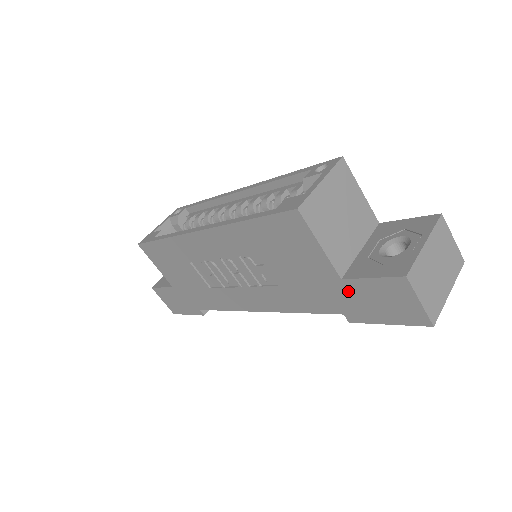
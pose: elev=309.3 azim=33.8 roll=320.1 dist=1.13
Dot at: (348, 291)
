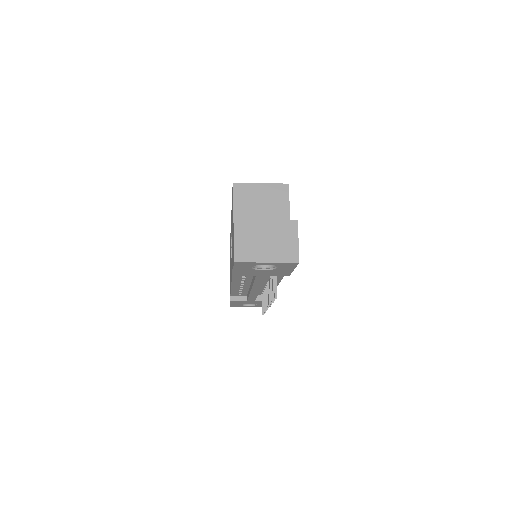
Dot at: occluded
